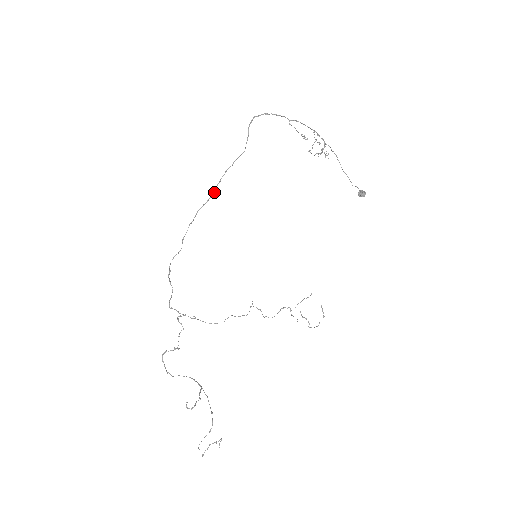
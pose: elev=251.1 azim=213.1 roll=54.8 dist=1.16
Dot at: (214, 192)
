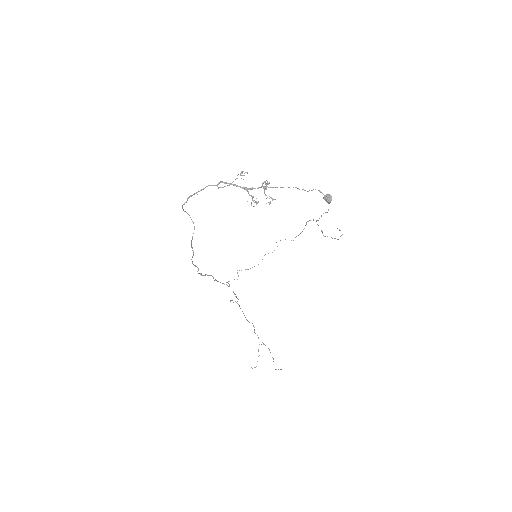
Dot at: (193, 252)
